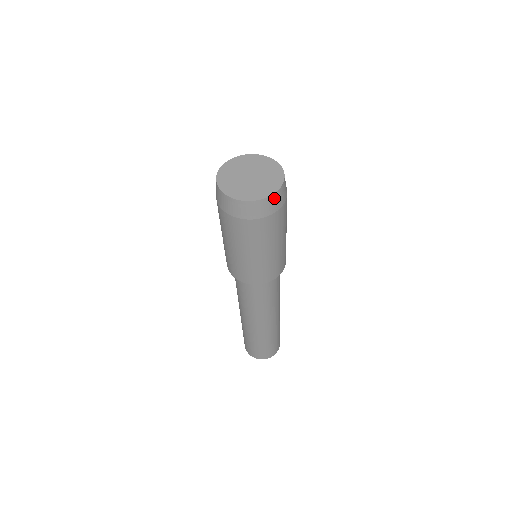
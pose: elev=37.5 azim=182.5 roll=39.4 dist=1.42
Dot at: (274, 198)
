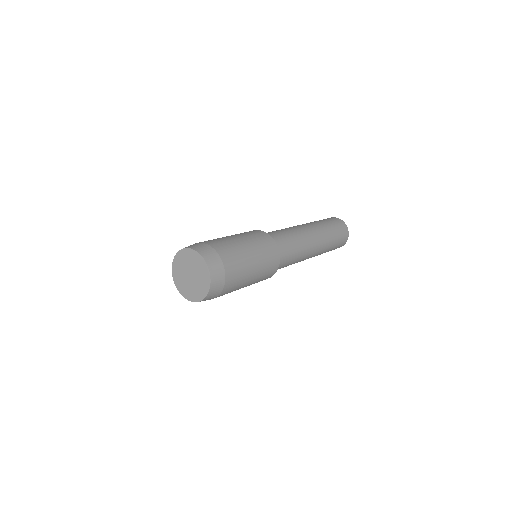
Dot at: (210, 295)
